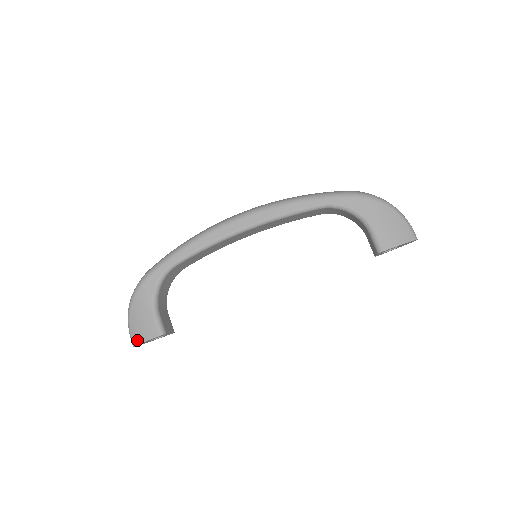
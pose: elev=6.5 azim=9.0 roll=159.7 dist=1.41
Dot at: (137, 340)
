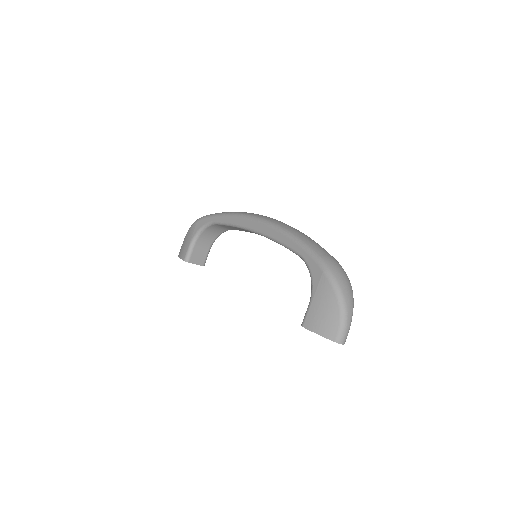
Dot at: (179, 253)
